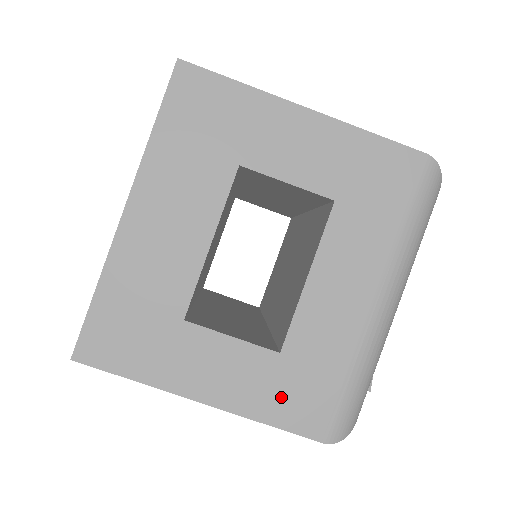
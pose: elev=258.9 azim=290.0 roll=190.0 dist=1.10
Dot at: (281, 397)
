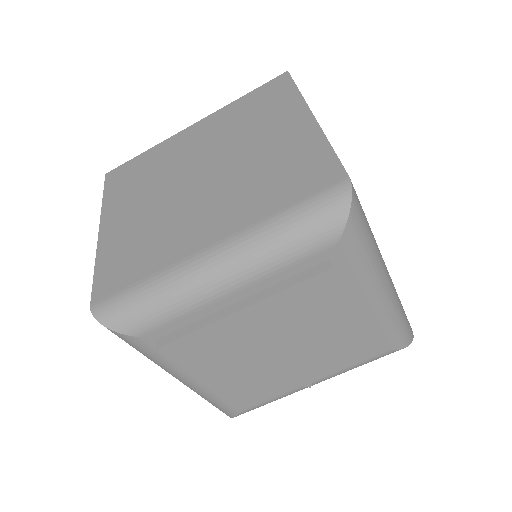
Dot at: occluded
